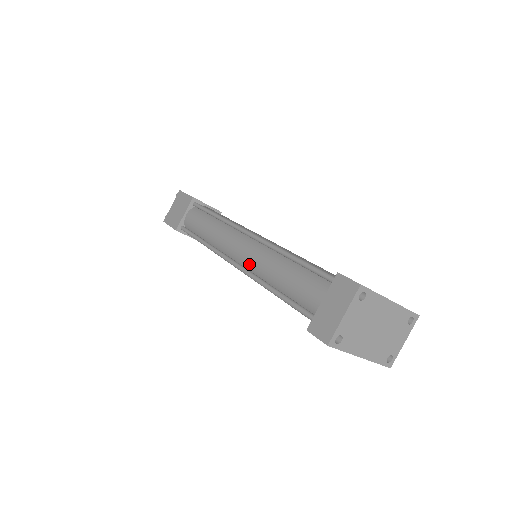
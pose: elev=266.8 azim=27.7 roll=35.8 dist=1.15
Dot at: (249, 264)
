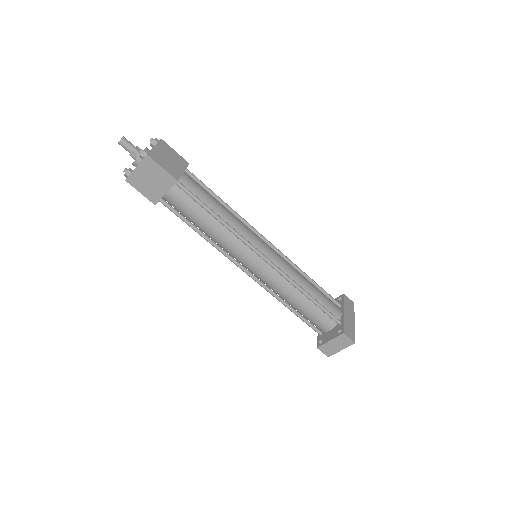
Dot at: (261, 278)
